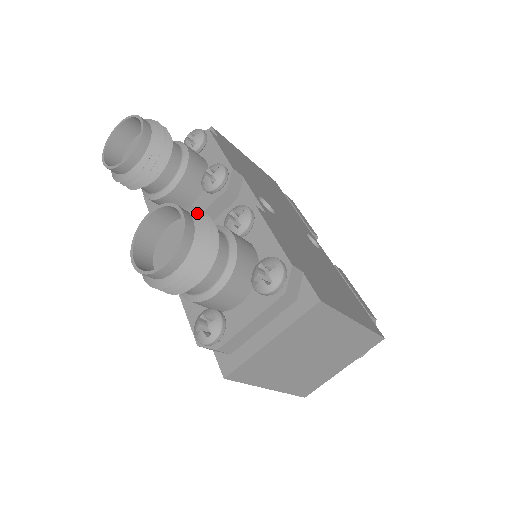
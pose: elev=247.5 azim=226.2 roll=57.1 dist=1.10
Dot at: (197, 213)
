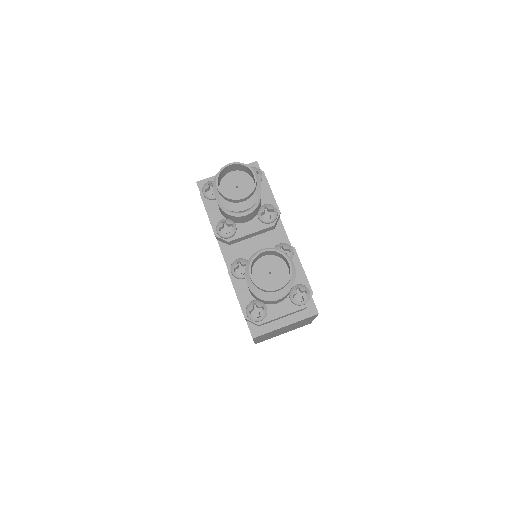
Dot at: (292, 262)
